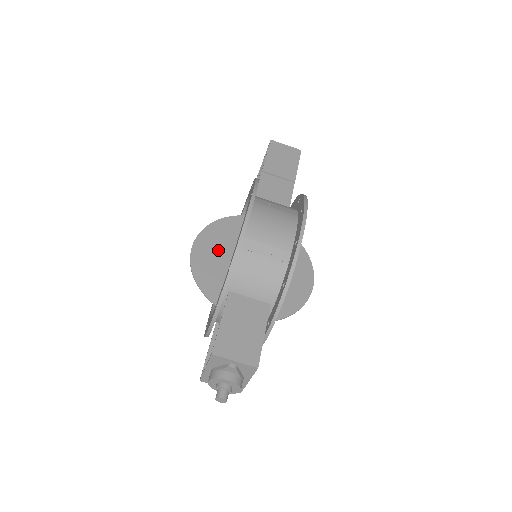
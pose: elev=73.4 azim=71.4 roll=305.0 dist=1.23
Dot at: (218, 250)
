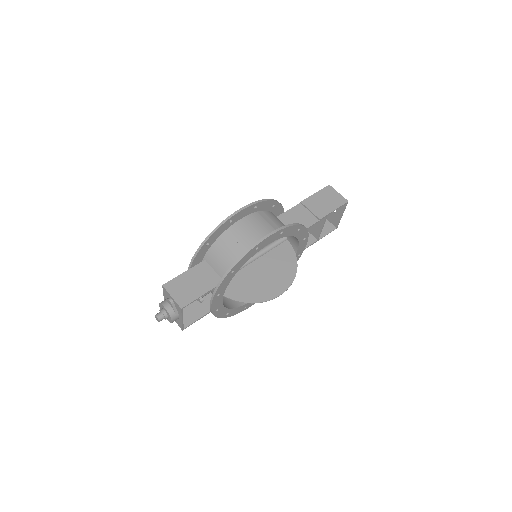
Dot at: occluded
